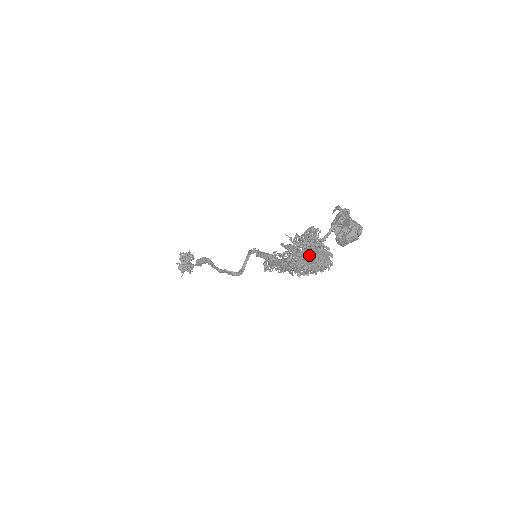
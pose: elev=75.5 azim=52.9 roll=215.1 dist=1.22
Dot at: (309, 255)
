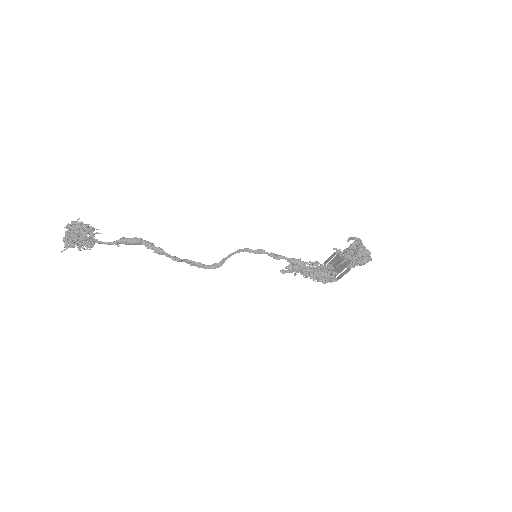
Dot at: occluded
